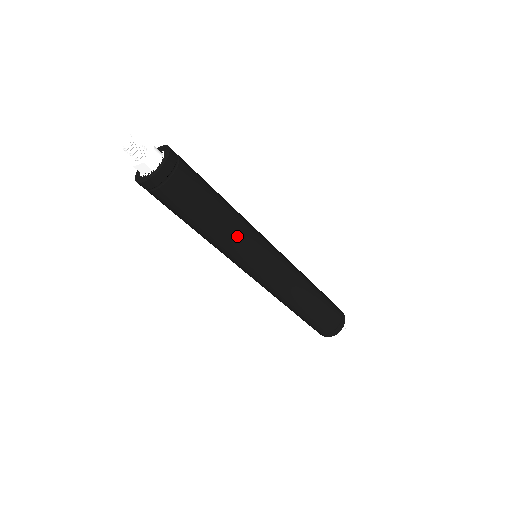
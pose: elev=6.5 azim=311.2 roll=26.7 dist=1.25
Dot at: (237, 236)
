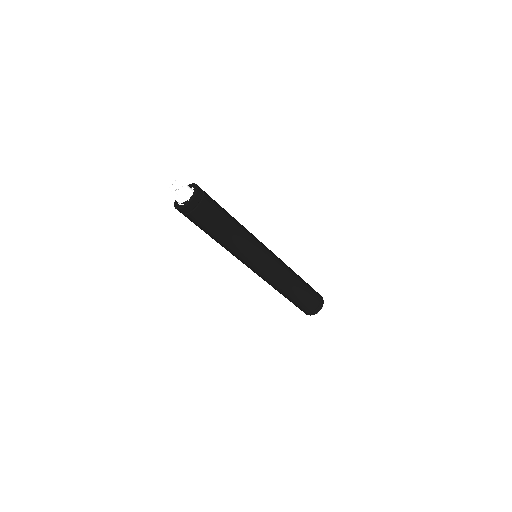
Dot at: (245, 239)
